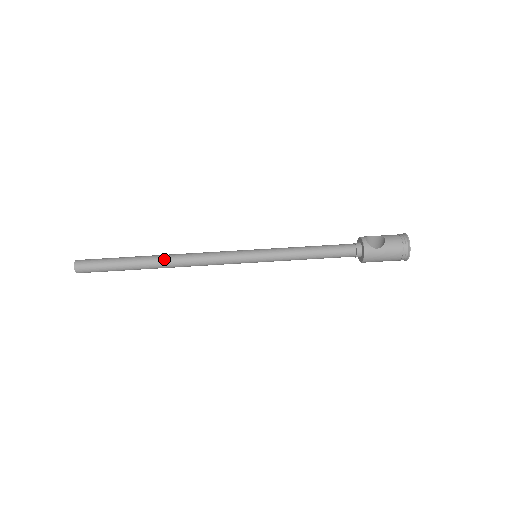
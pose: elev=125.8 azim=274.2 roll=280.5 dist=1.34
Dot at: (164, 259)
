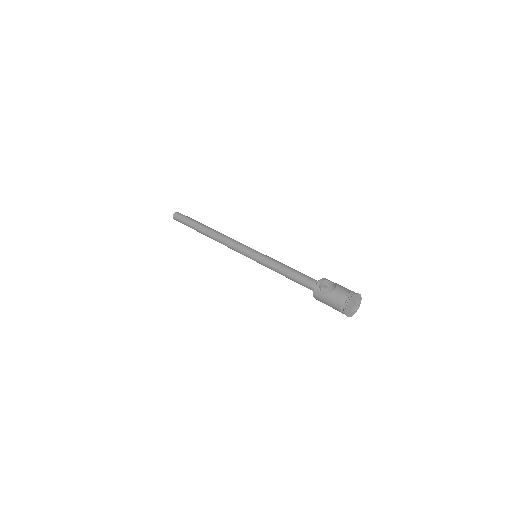
Dot at: (209, 232)
